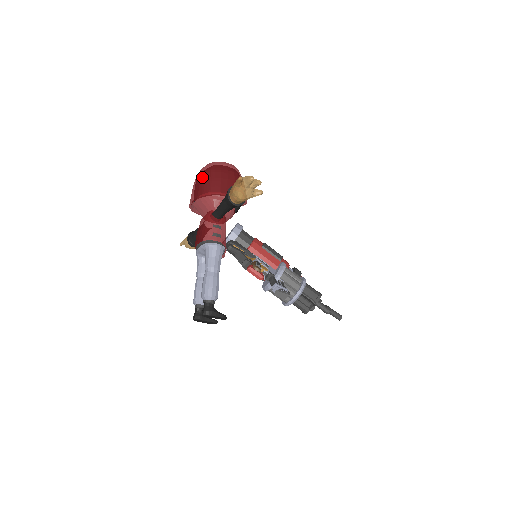
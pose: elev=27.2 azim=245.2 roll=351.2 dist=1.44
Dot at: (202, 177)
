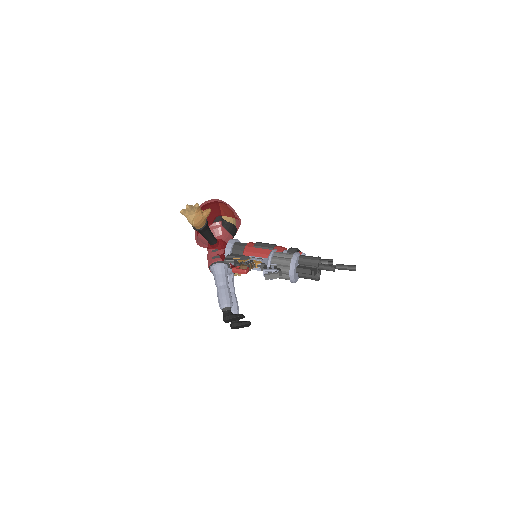
Dot at: occluded
